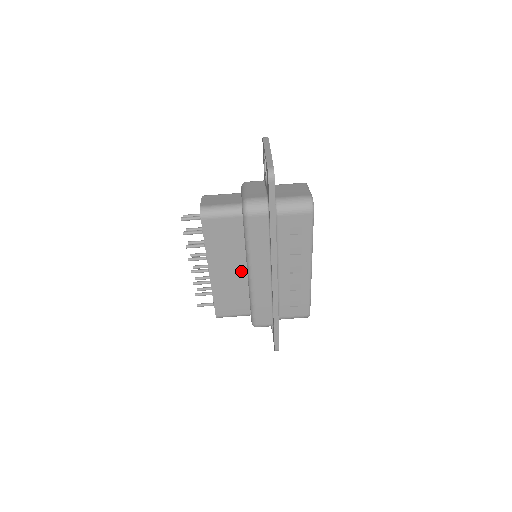
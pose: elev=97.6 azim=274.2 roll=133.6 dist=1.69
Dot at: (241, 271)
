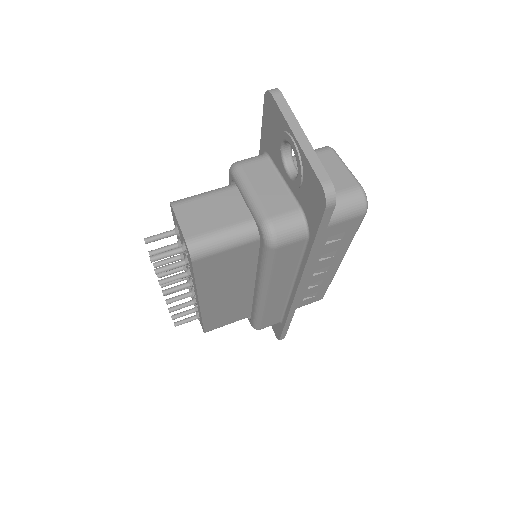
Dot at: (244, 289)
